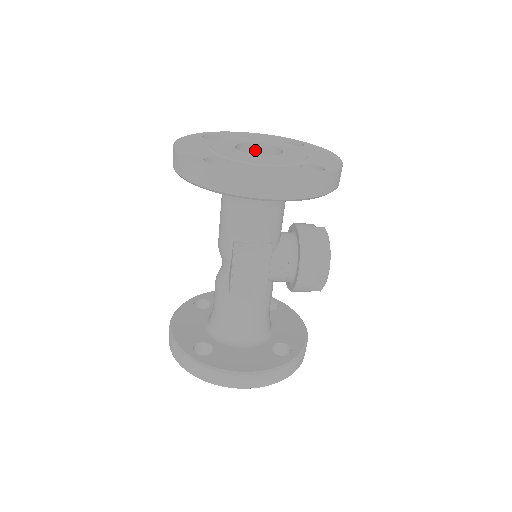
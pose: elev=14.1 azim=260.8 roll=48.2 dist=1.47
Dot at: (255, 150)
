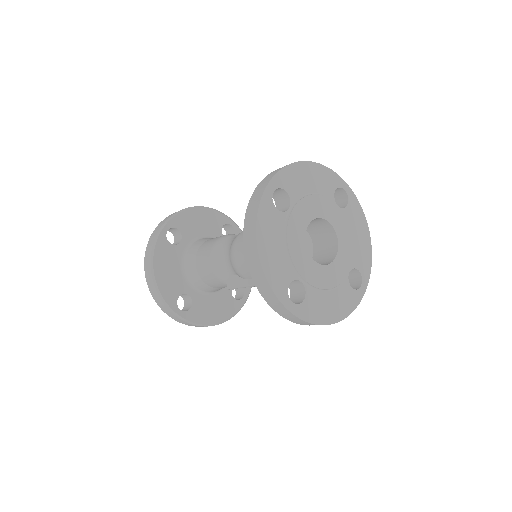
Dot at: occluded
